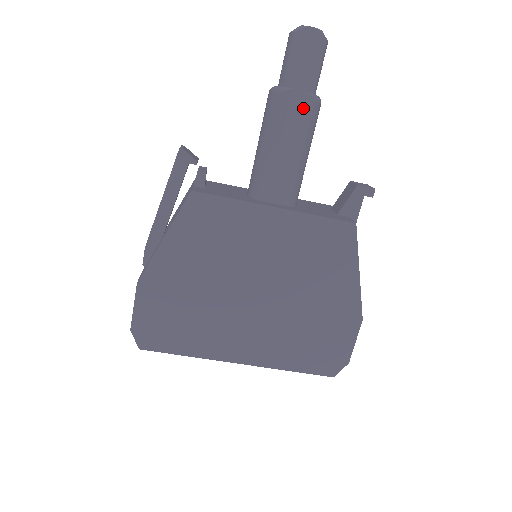
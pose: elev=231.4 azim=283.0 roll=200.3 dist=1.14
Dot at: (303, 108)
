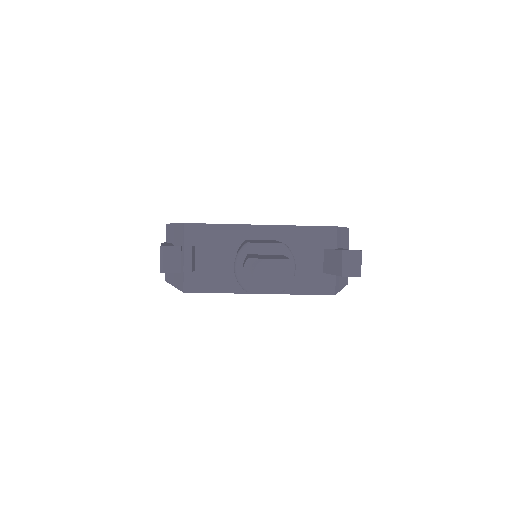
Dot at: occluded
